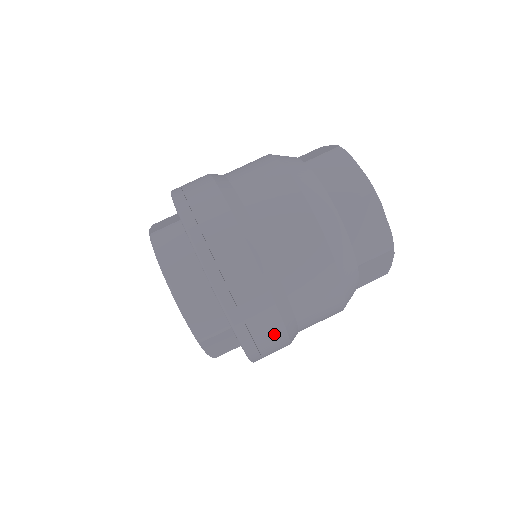
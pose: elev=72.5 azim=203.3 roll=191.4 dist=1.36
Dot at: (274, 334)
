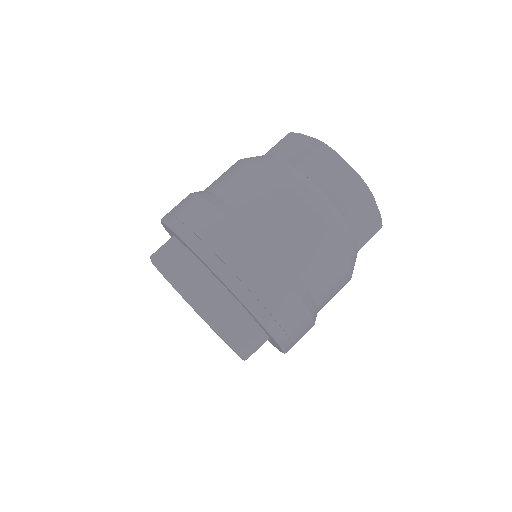
Dot at: (306, 332)
